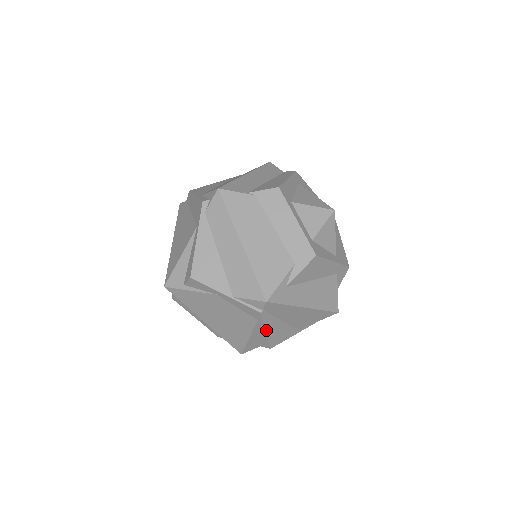
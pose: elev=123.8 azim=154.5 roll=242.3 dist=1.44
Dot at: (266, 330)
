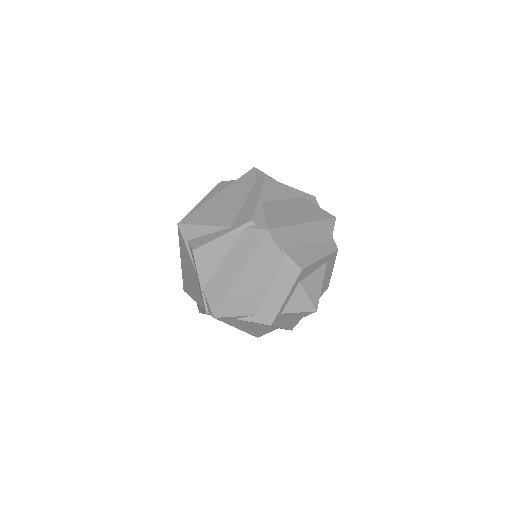
Dot at: (204, 313)
